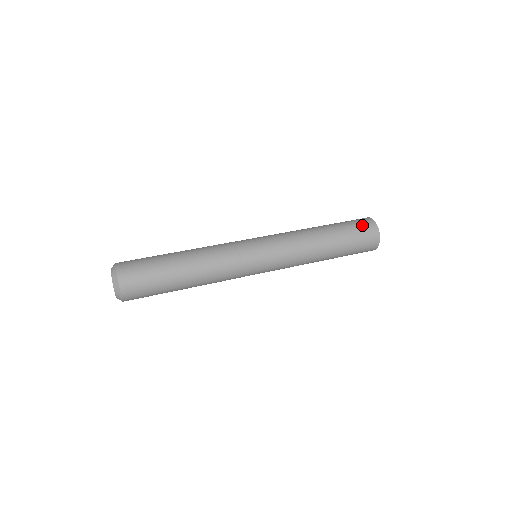
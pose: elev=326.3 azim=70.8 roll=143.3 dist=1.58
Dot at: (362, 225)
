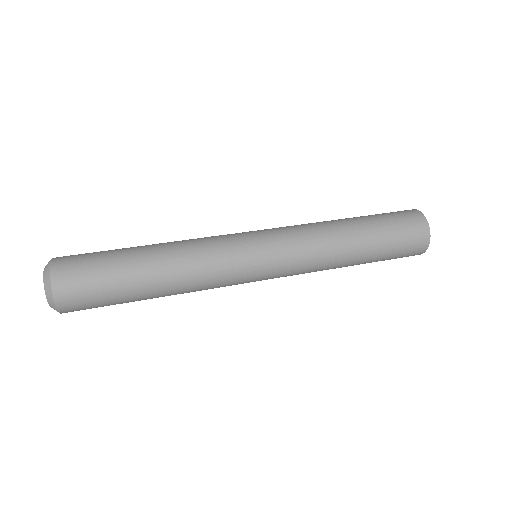
Dot at: (411, 233)
